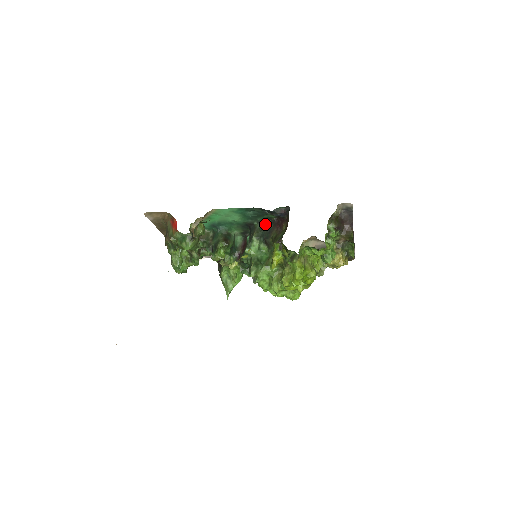
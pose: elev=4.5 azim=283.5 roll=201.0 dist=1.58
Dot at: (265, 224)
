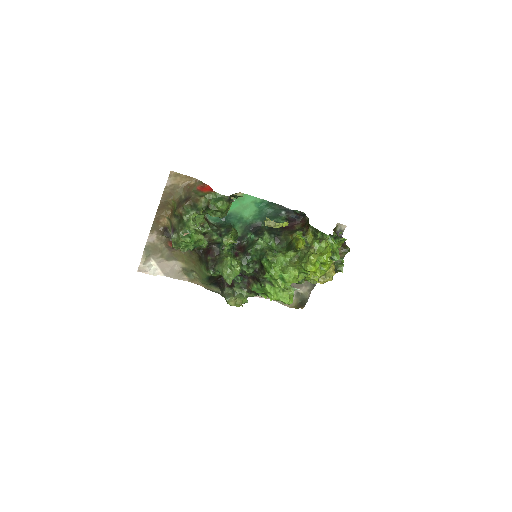
Dot at: (272, 227)
